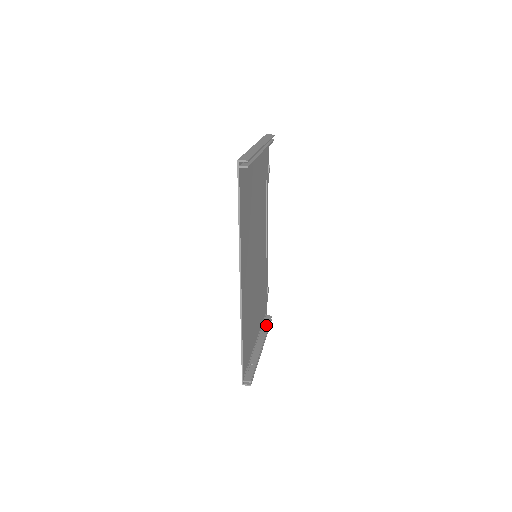
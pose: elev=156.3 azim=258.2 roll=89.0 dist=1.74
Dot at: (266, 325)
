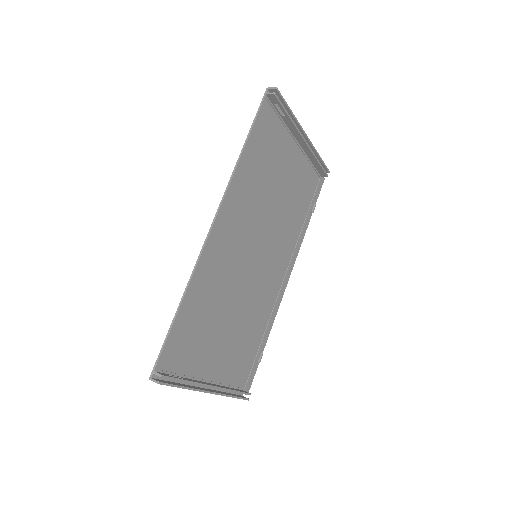
Dot at: (236, 389)
